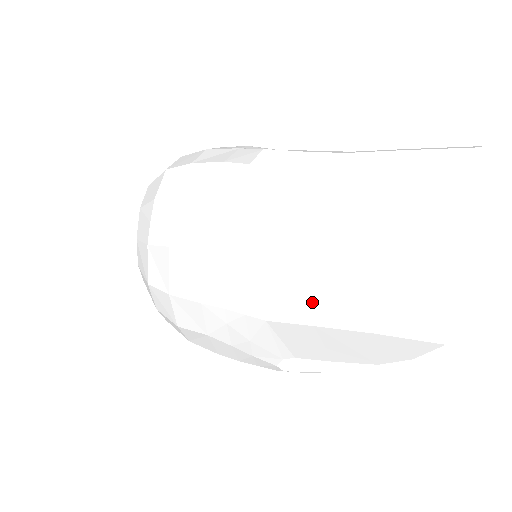
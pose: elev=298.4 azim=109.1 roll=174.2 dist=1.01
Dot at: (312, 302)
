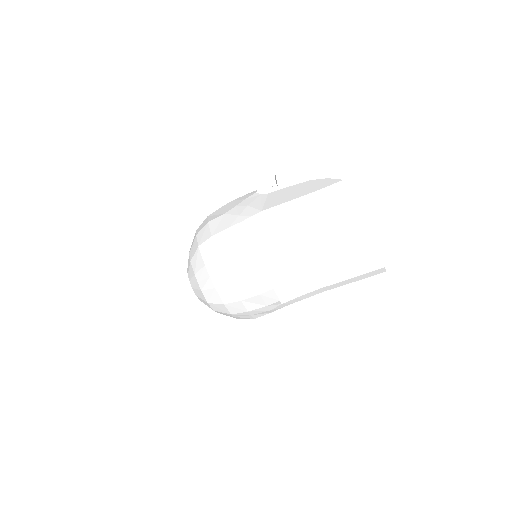
Dot at: occluded
